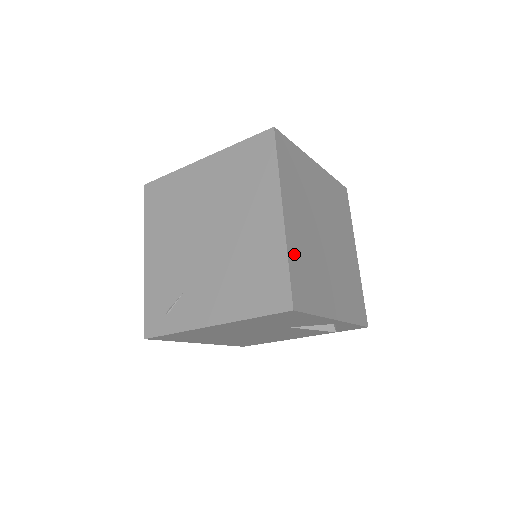
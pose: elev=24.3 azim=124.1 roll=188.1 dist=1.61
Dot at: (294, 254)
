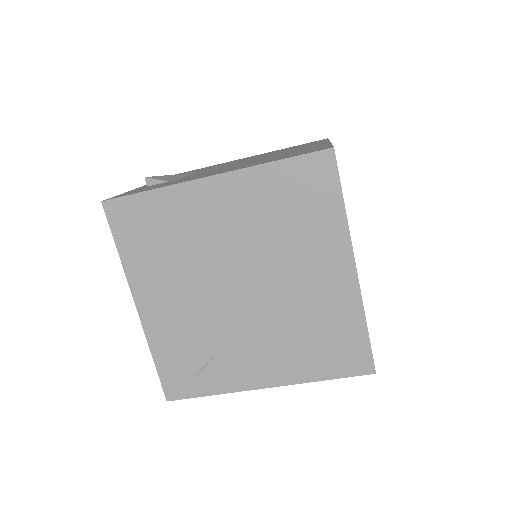
Dot at: occluded
